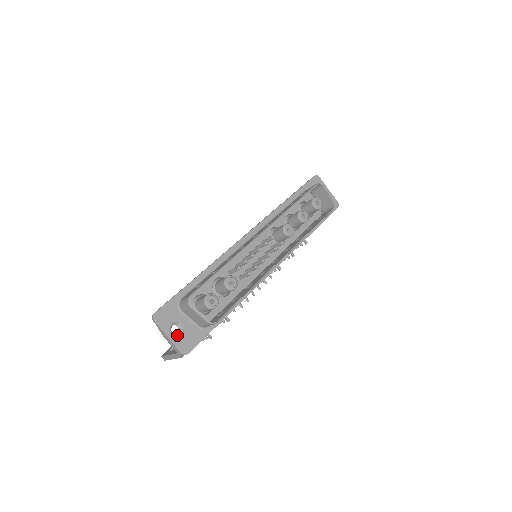
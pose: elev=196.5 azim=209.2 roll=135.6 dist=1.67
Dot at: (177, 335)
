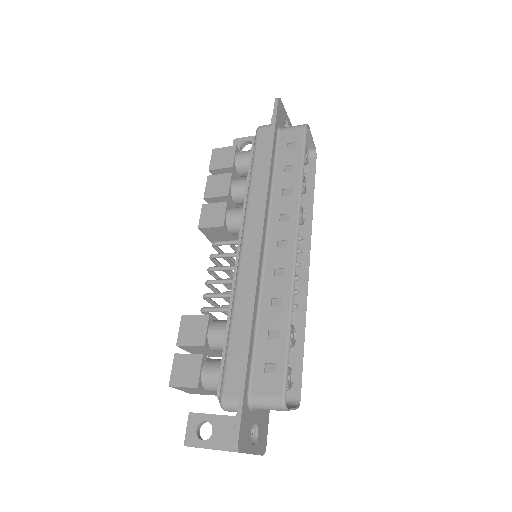
Dot at: (256, 441)
